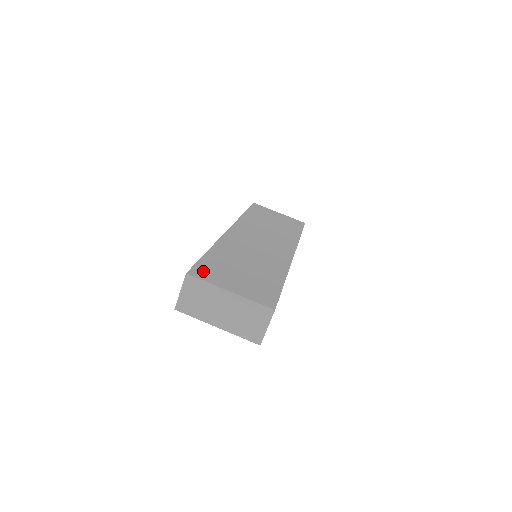
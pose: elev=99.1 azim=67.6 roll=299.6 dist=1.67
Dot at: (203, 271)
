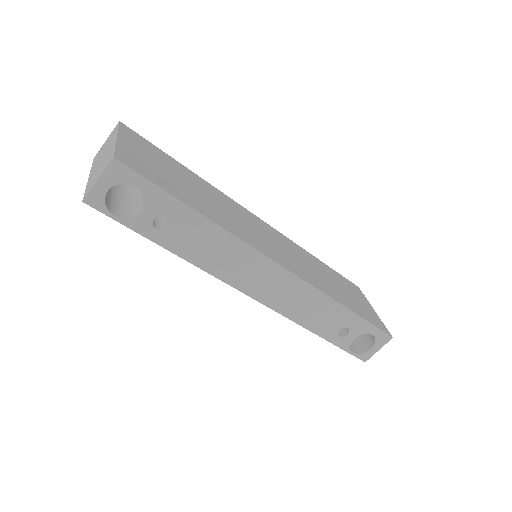
Dot at: (138, 137)
